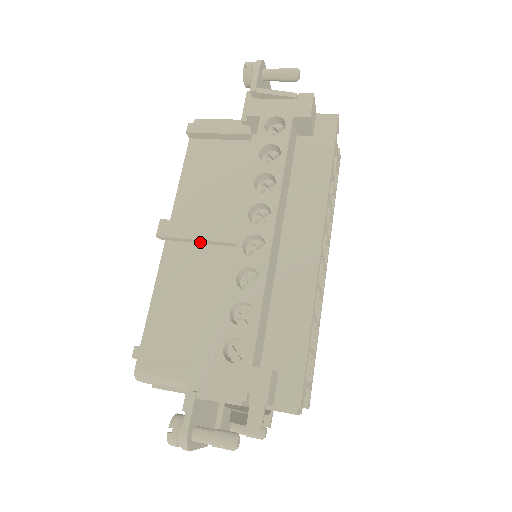
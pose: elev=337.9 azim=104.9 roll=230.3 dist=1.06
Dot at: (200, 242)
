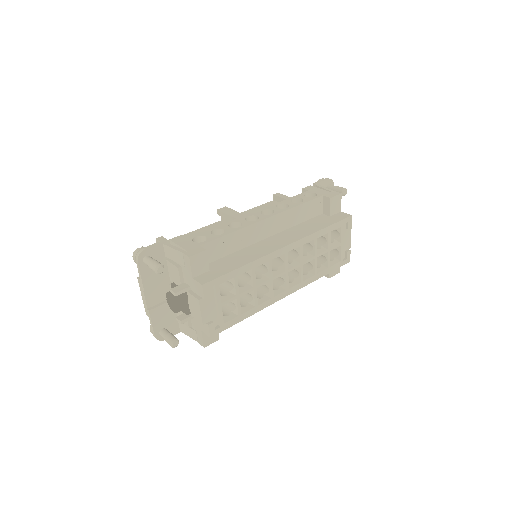
Dot at: occluded
